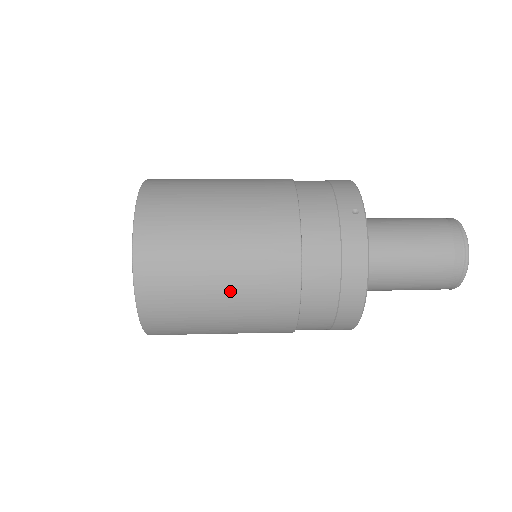
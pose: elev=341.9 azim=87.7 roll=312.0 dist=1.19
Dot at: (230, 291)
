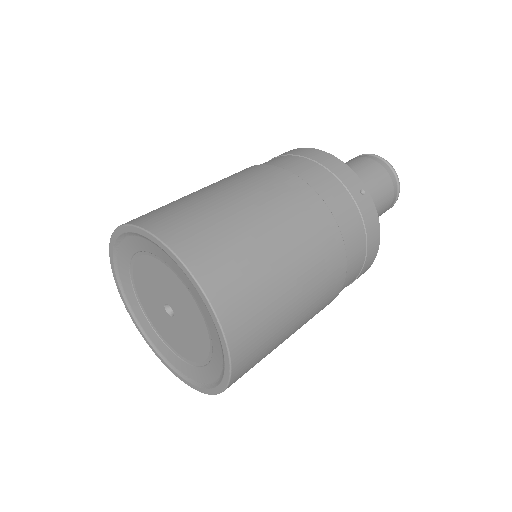
Dot at: (302, 317)
